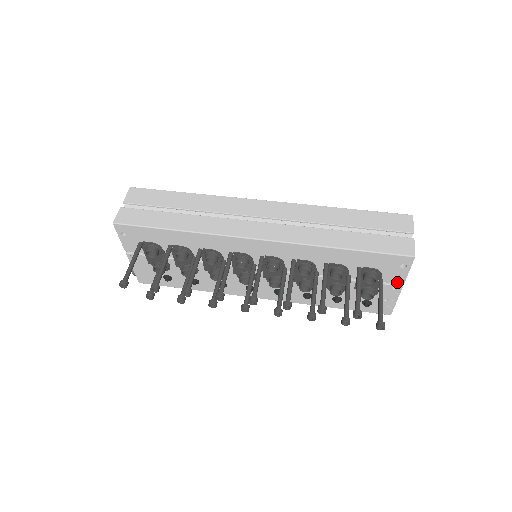
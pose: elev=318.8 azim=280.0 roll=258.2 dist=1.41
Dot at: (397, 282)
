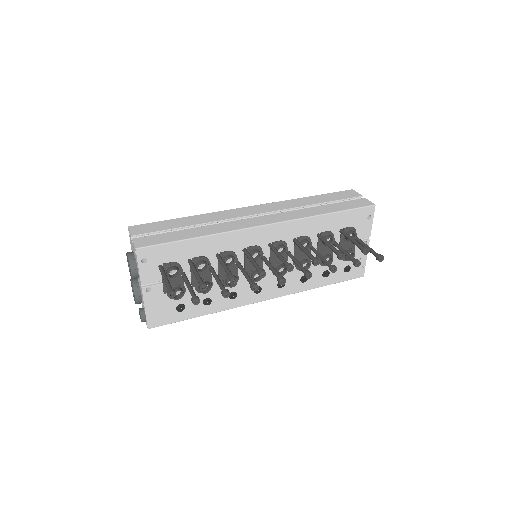
Dot at: (366, 236)
